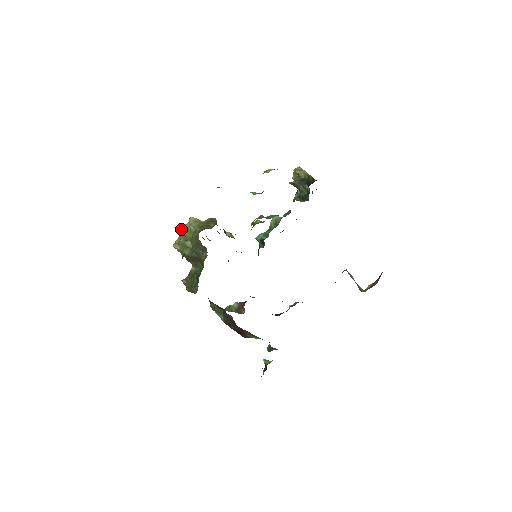
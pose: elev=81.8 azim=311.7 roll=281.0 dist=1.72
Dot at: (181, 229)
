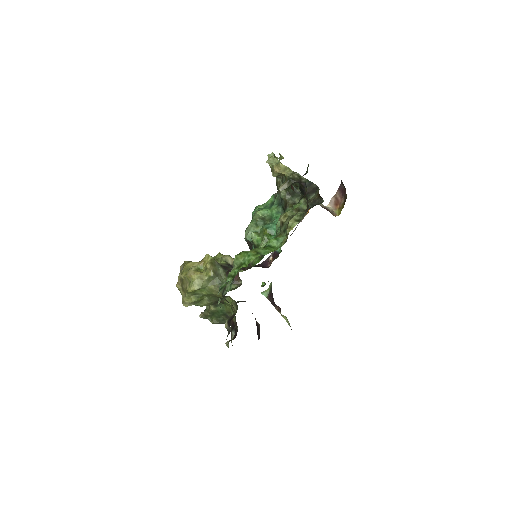
Dot at: (188, 292)
